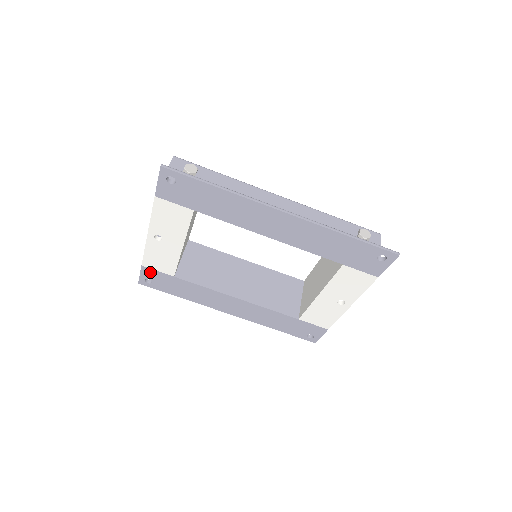
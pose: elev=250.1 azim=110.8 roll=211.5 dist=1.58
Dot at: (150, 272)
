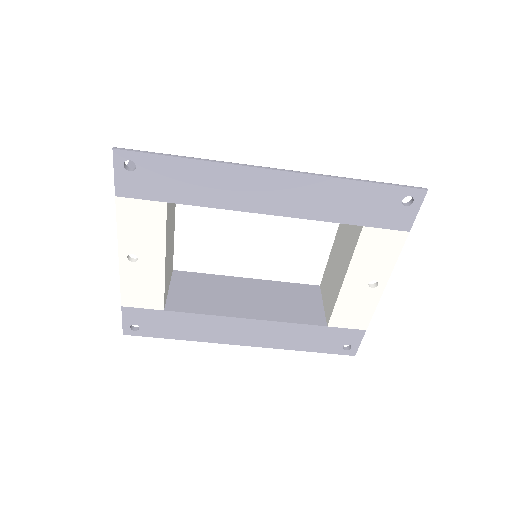
Dot at: (134, 313)
